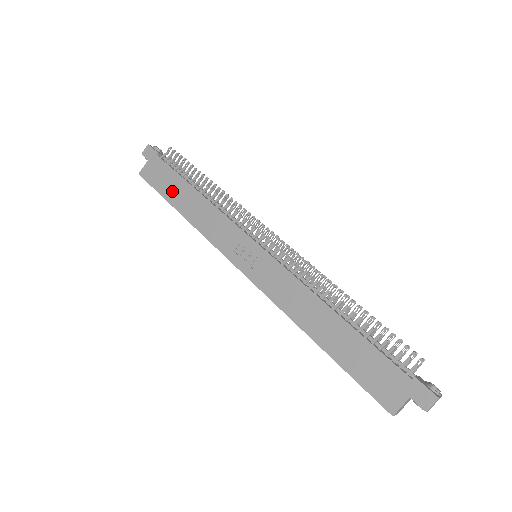
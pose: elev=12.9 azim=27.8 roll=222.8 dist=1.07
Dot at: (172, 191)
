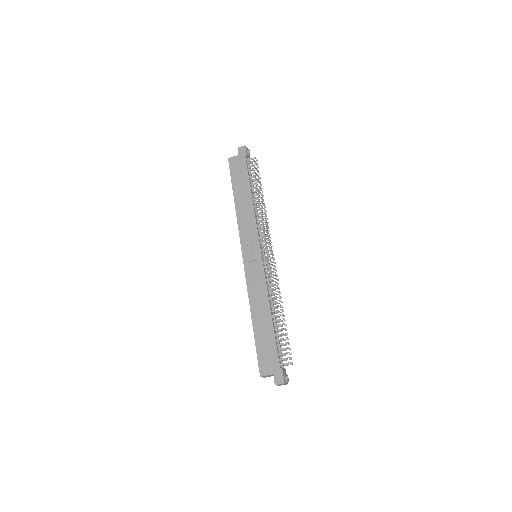
Dot at: (239, 185)
